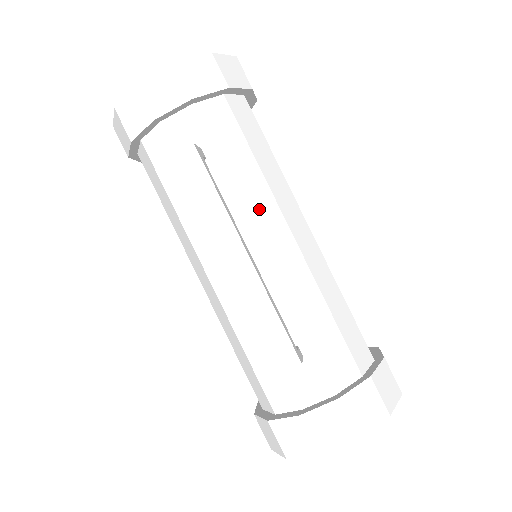
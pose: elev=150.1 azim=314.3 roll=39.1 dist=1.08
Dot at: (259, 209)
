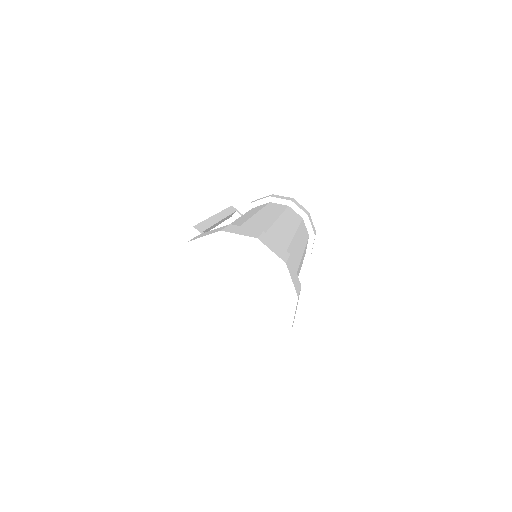
Dot at: occluded
